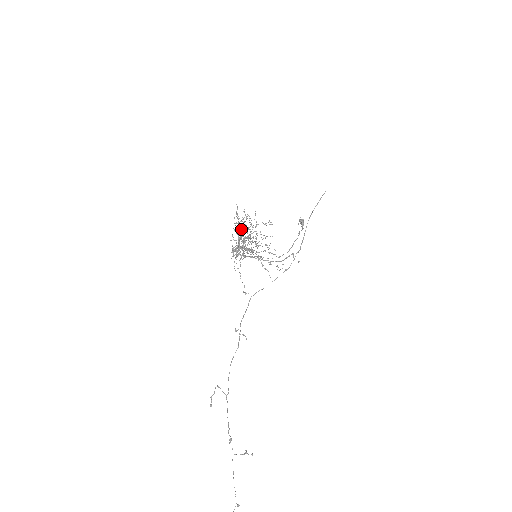
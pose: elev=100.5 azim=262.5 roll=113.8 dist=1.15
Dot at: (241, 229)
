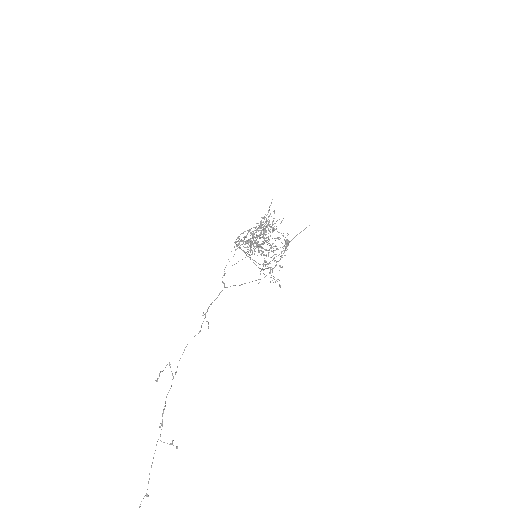
Dot at: occluded
